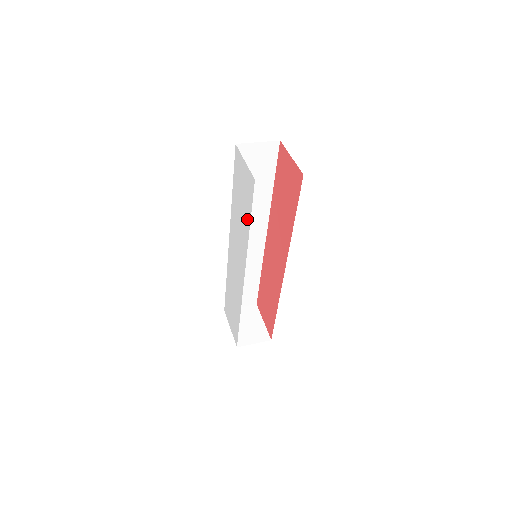
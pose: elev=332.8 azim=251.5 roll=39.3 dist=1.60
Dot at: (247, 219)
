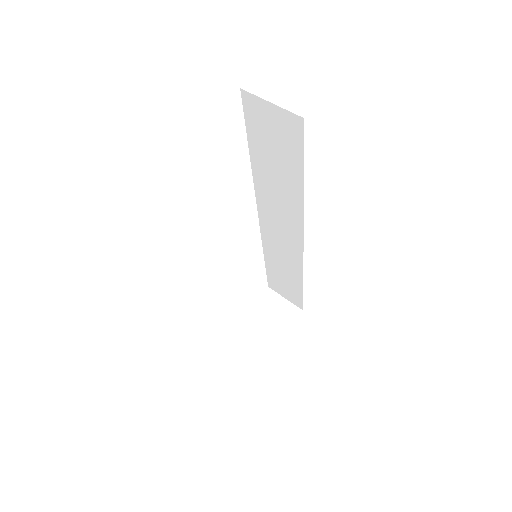
Dot at: occluded
